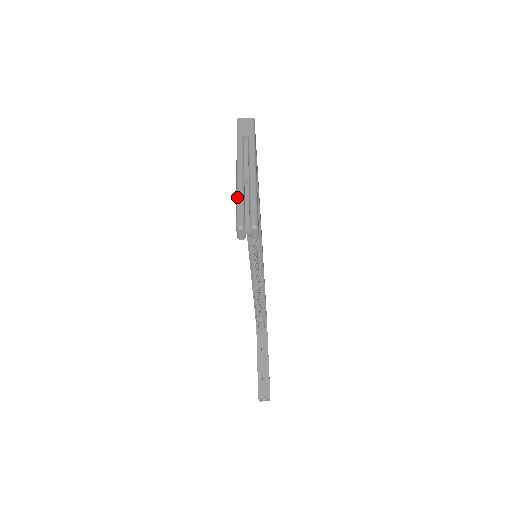
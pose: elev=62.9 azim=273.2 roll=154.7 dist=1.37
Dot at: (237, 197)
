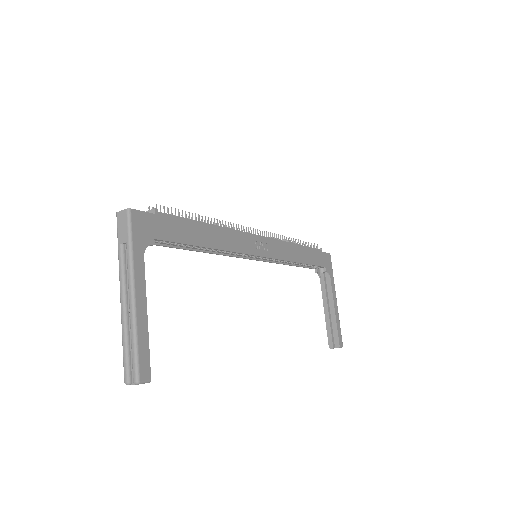
Dot at: (122, 341)
